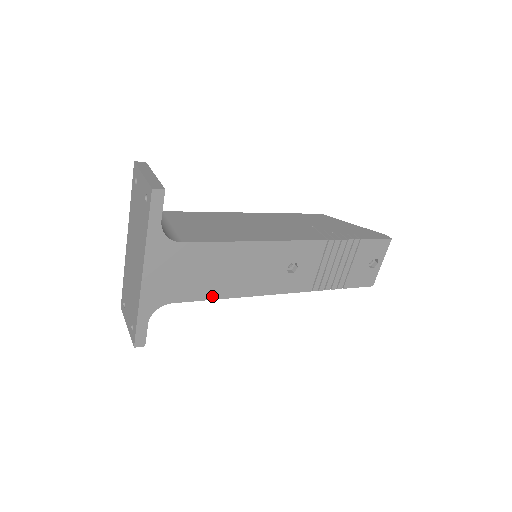
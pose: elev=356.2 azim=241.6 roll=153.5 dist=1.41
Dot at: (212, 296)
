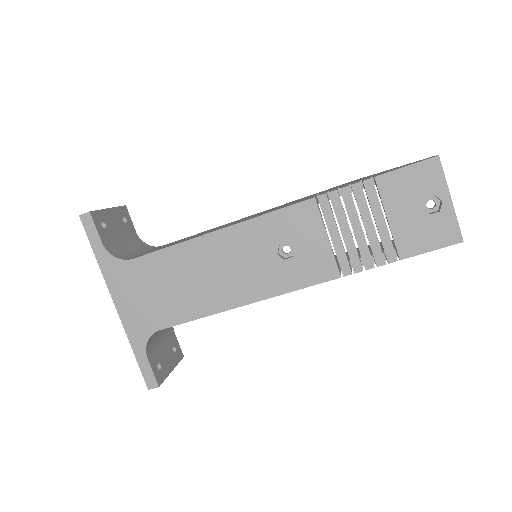
Dot at: (200, 313)
